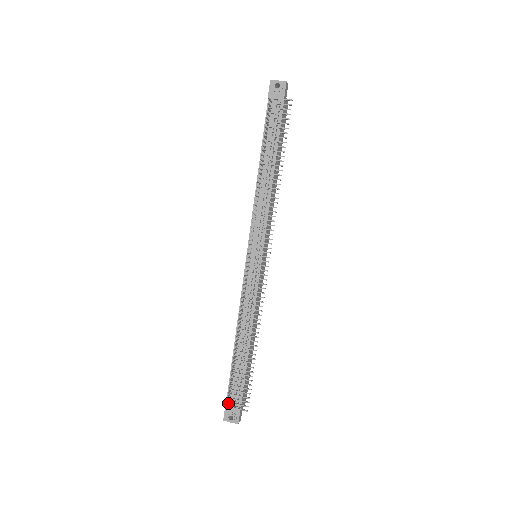
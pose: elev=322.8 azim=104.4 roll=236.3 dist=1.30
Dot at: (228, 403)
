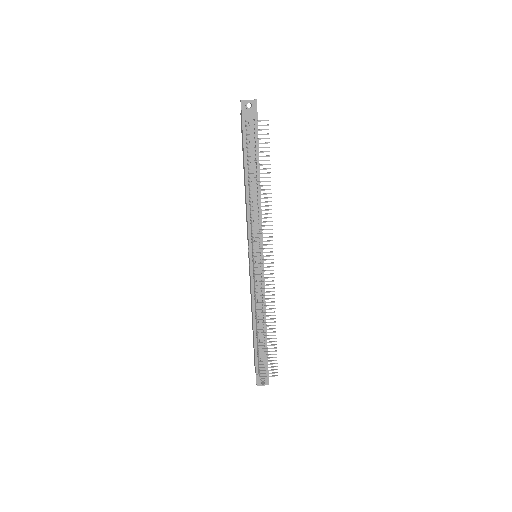
Dot at: (259, 374)
